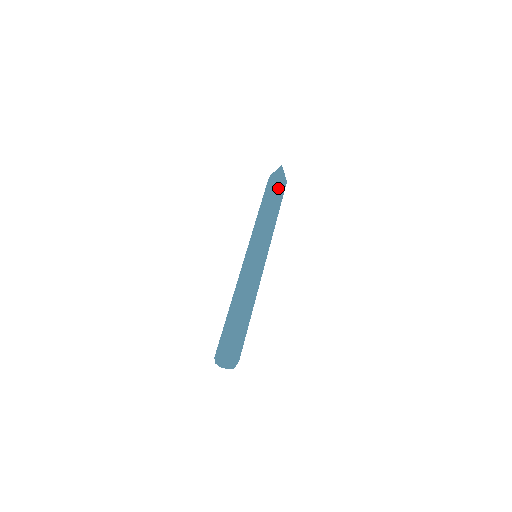
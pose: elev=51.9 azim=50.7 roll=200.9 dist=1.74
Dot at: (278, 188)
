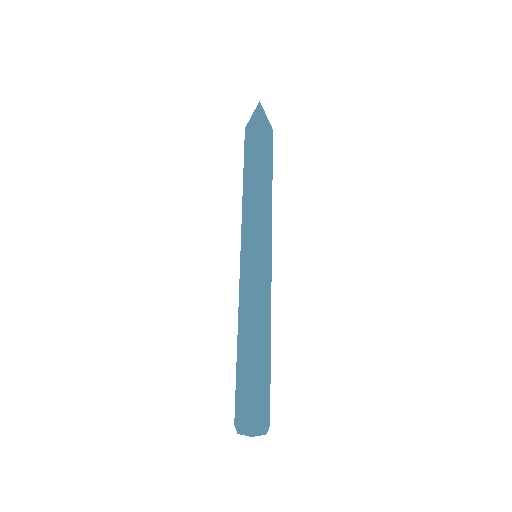
Dot at: (256, 142)
